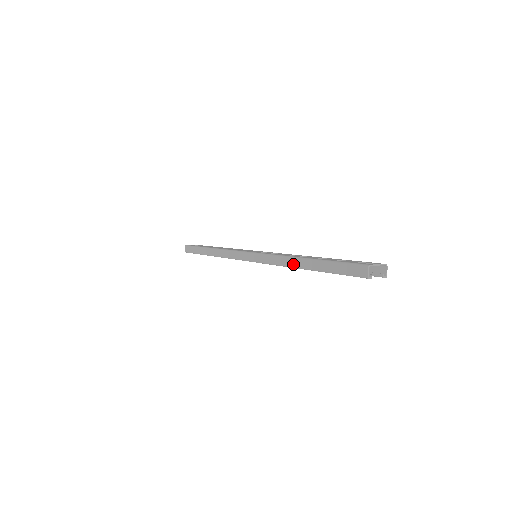
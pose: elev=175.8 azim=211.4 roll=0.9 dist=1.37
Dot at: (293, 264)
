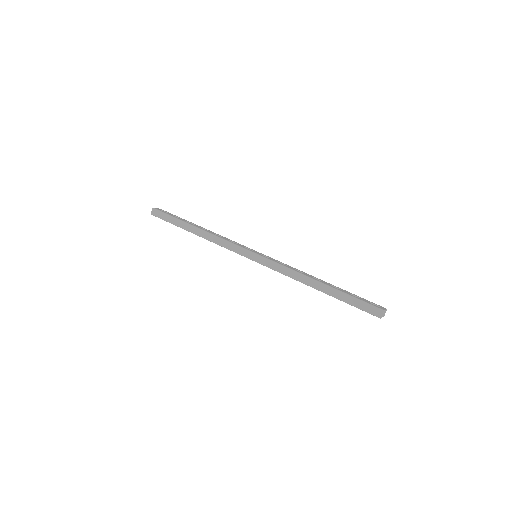
Dot at: (309, 283)
